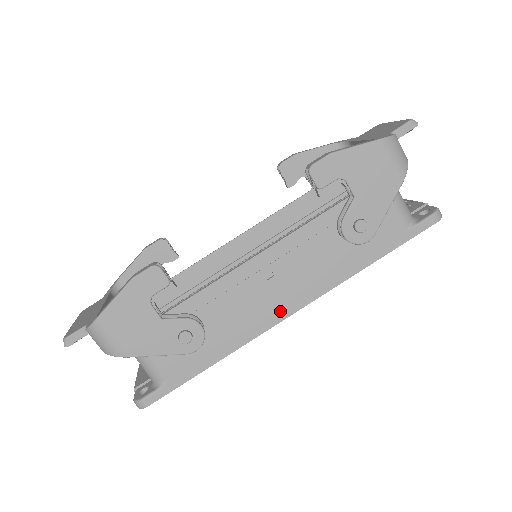
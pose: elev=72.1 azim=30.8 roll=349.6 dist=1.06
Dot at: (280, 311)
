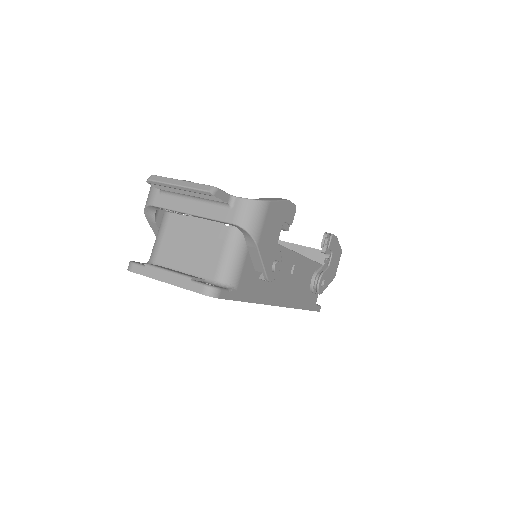
Dot at: (282, 299)
